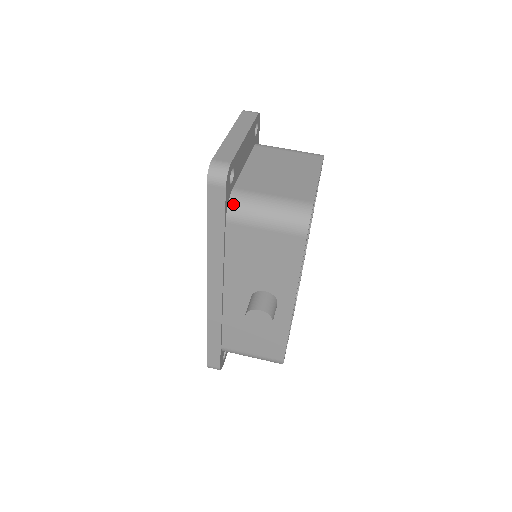
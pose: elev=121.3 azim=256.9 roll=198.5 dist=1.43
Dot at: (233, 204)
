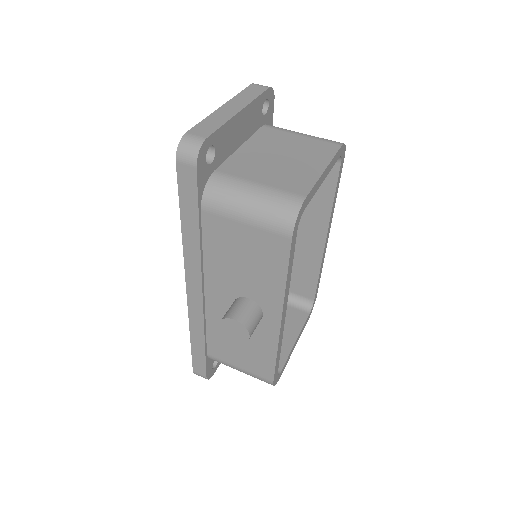
Dot at: (210, 189)
